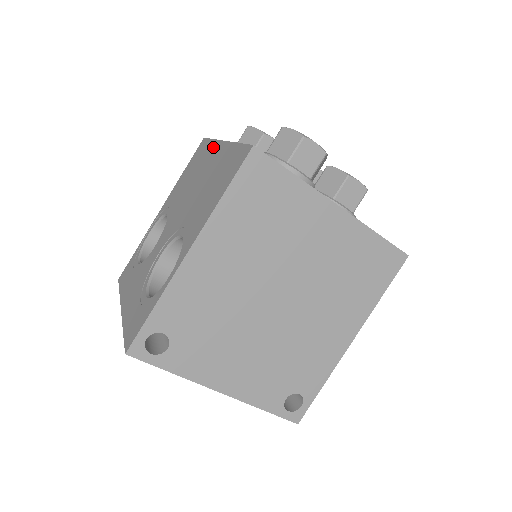
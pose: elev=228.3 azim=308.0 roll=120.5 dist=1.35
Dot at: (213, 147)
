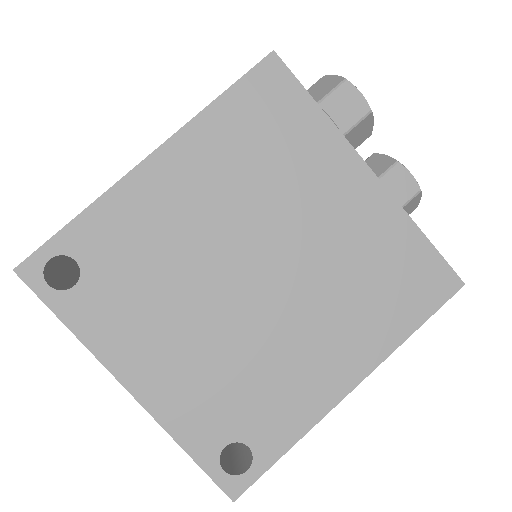
Dot at: occluded
